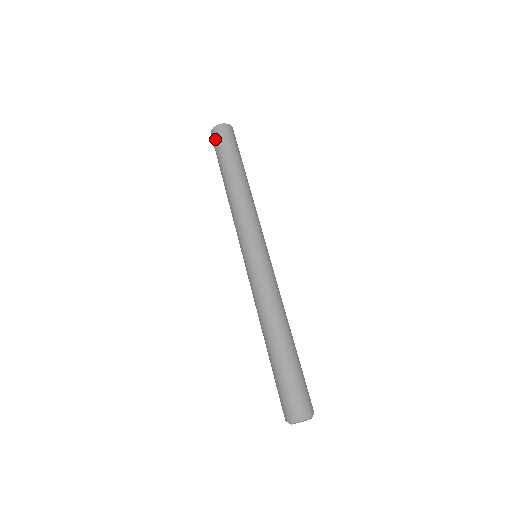
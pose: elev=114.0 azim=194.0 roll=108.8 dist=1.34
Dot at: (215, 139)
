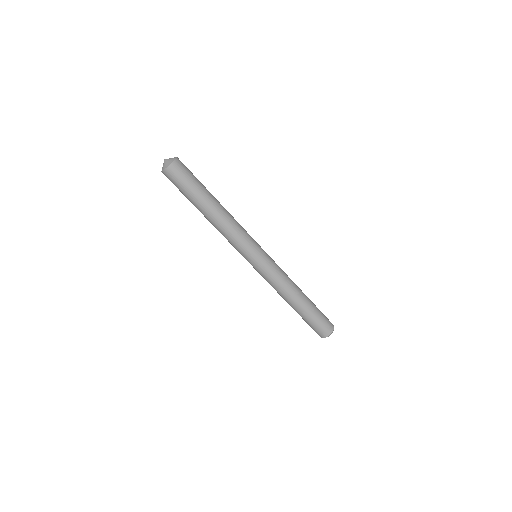
Dot at: (173, 179)
